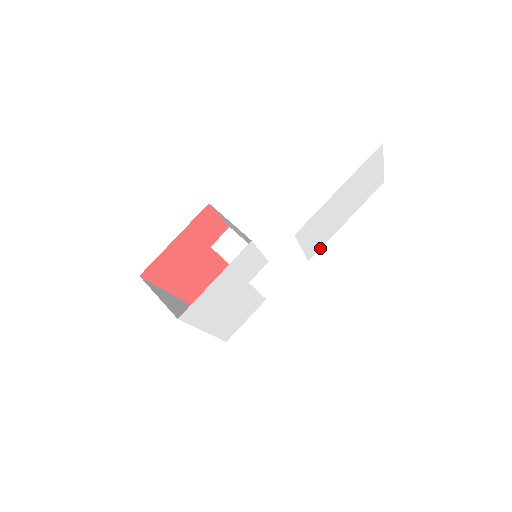
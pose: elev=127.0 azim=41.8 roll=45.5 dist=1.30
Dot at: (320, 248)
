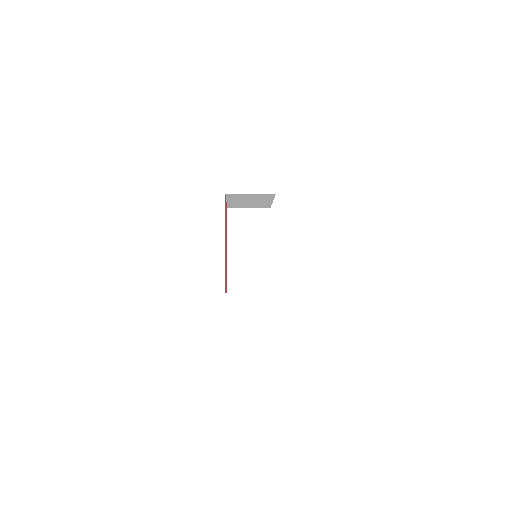
Dot at: occluded
